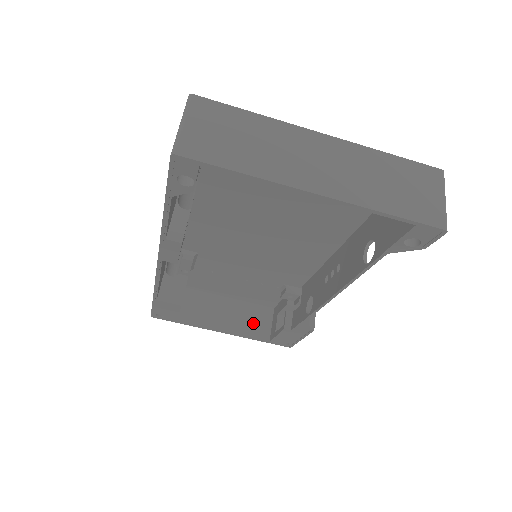
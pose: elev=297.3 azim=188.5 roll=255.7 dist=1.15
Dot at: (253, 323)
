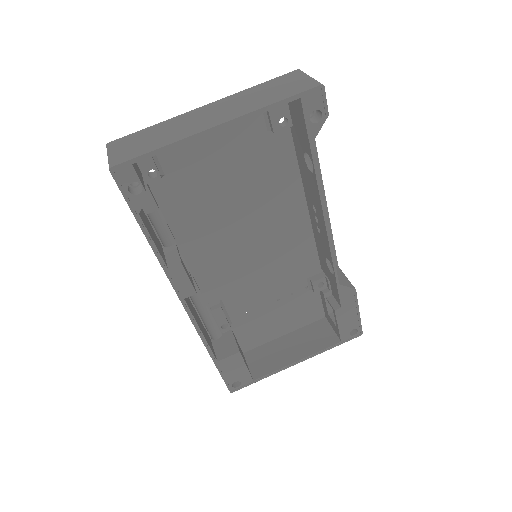
Dot at: (317, 339)
